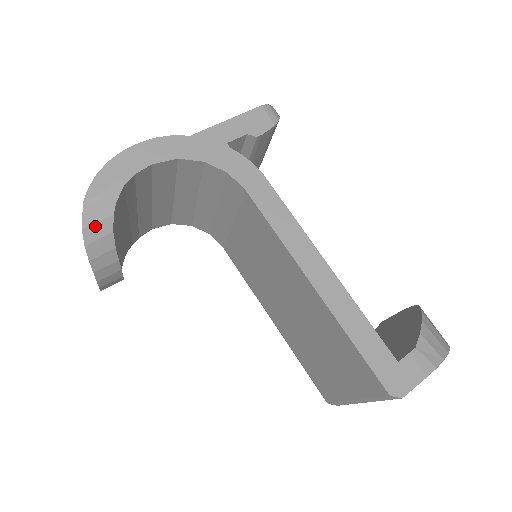
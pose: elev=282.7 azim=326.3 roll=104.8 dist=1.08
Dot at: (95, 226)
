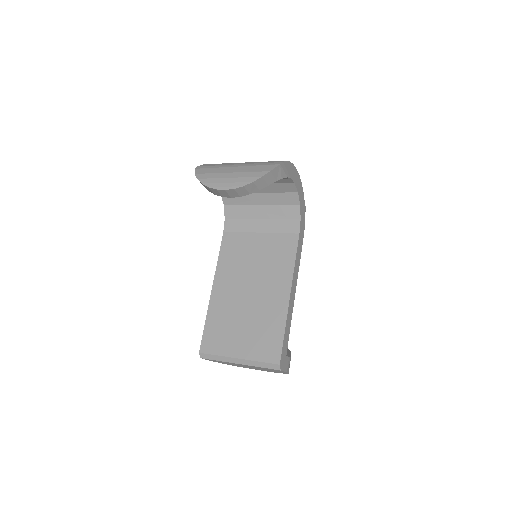
Dot at: (271, 176)
